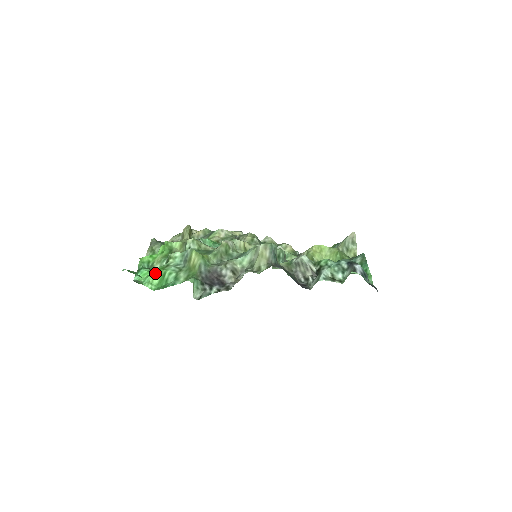
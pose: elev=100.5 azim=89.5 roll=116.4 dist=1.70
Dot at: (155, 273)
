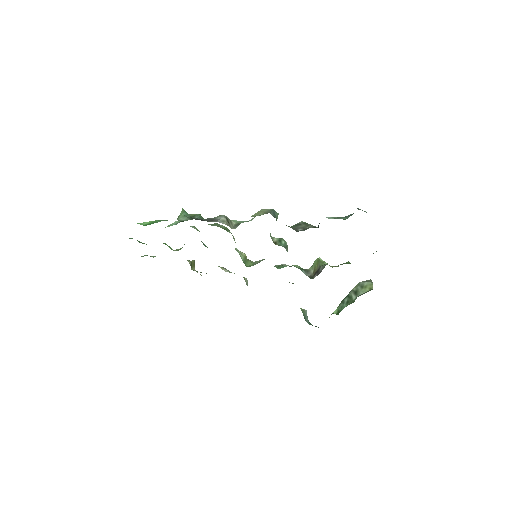
Dot at: (146, 222)
